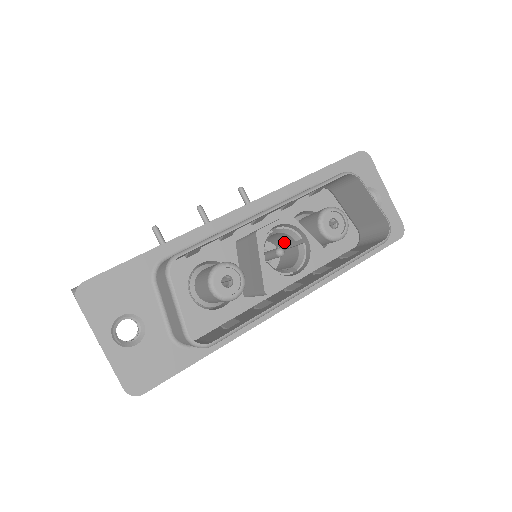
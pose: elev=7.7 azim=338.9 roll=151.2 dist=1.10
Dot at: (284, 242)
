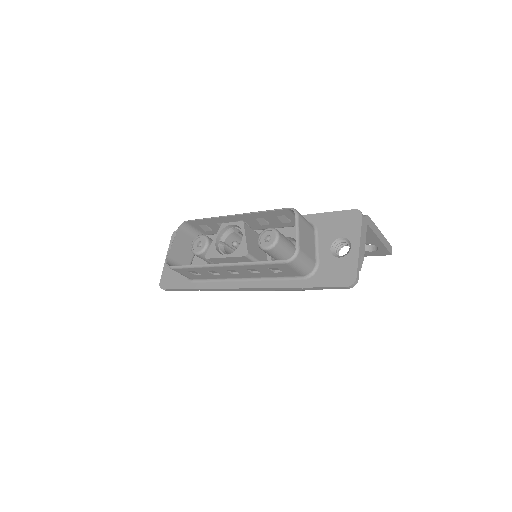
Dot at: occluded
